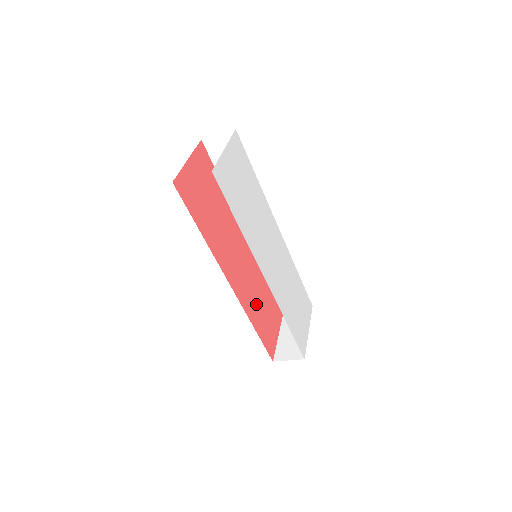
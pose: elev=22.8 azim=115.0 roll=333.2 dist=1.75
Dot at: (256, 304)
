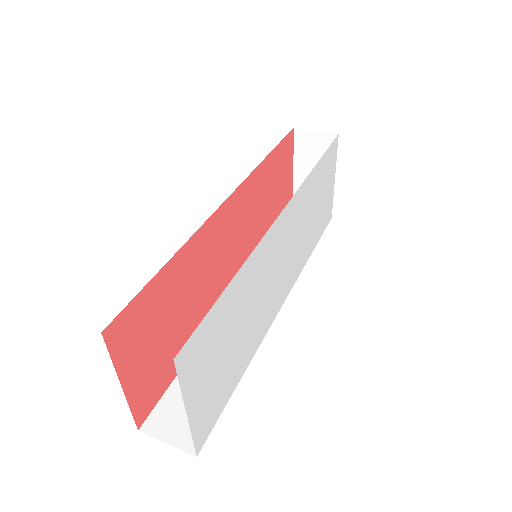
Dot at: (263, 223)
